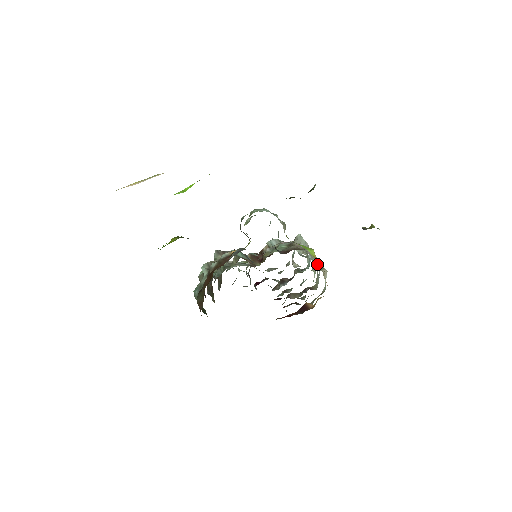
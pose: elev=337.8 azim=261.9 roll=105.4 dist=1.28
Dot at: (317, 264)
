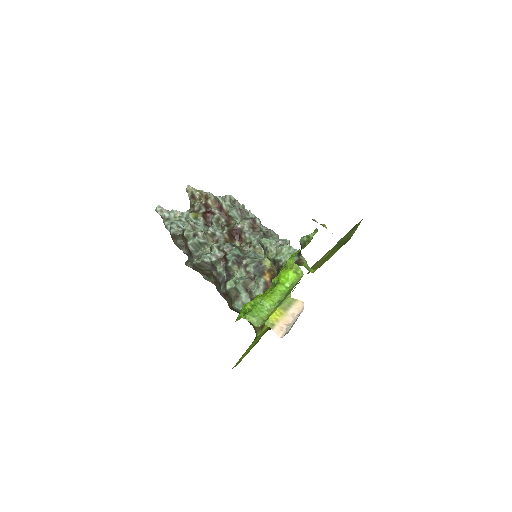
Dot at: occluded
